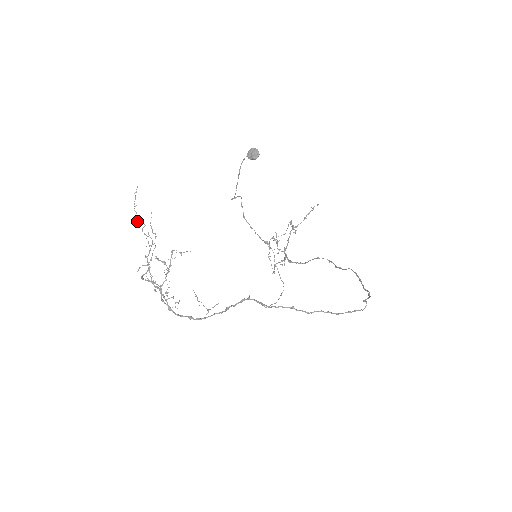
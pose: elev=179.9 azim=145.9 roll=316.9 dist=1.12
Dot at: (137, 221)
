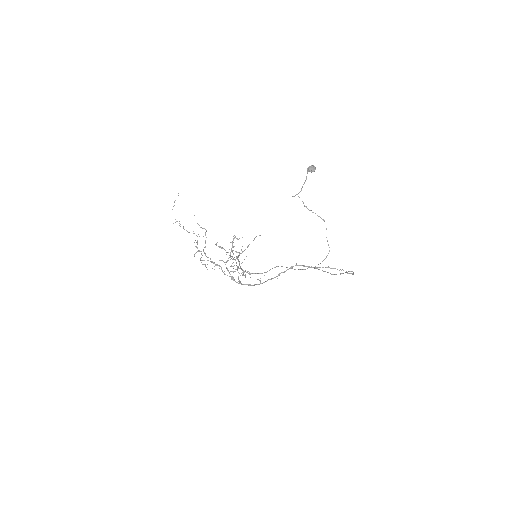
Dot at: occluded
